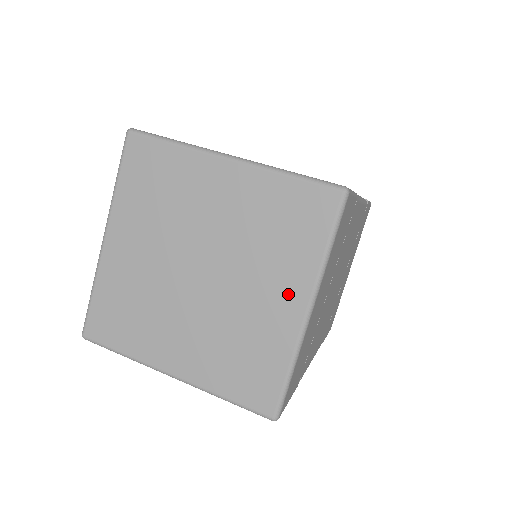
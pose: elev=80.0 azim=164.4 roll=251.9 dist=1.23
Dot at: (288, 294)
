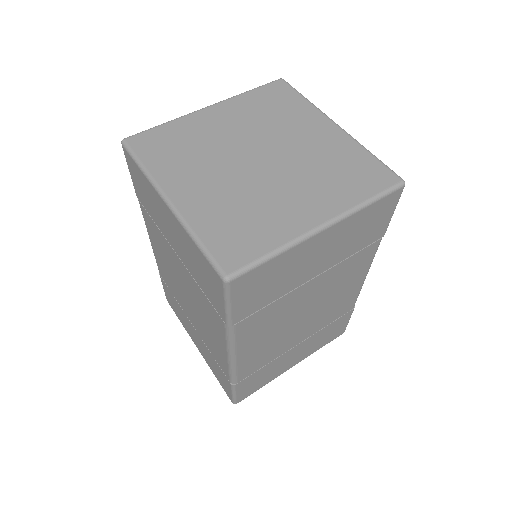
Dot at: (318, 127)
